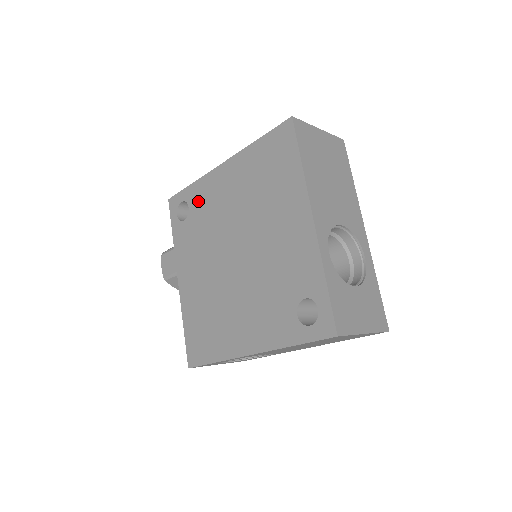
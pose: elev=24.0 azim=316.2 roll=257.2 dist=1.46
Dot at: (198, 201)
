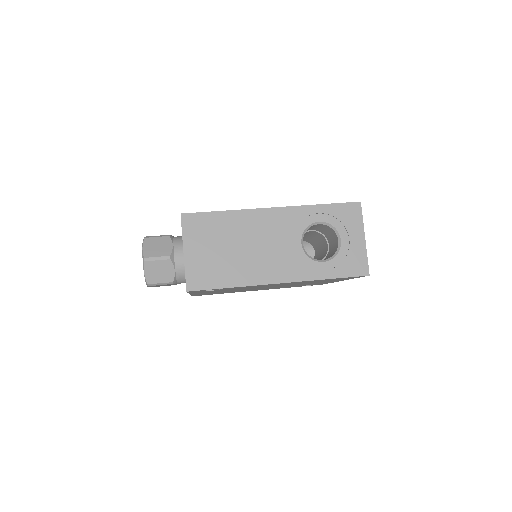
Dot at: occluded
